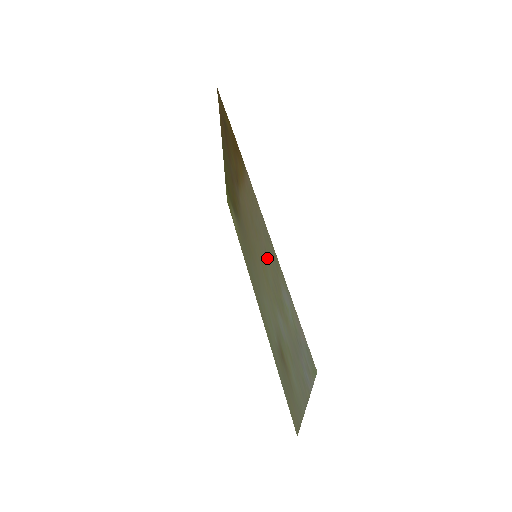
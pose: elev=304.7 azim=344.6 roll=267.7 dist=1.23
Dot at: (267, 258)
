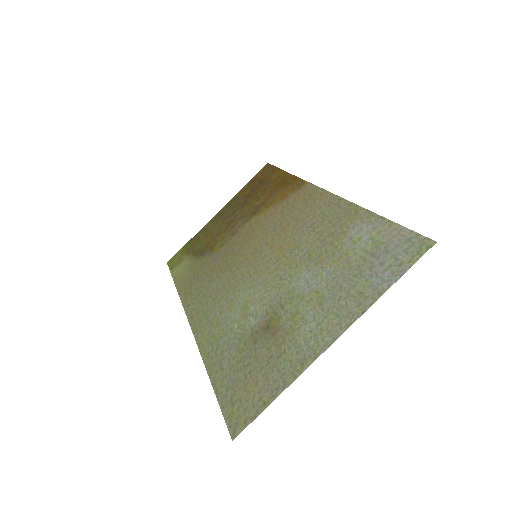
Dot at: (313, 229)
